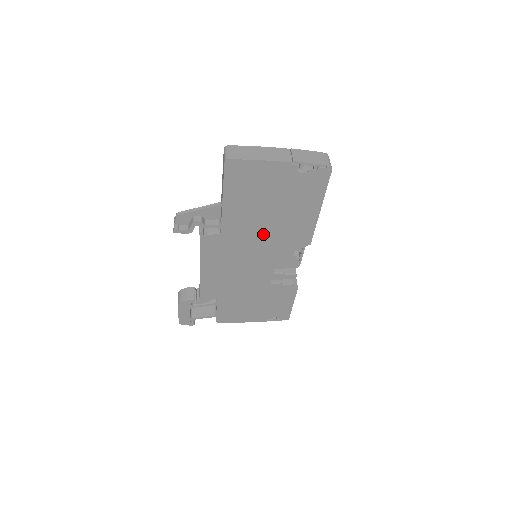
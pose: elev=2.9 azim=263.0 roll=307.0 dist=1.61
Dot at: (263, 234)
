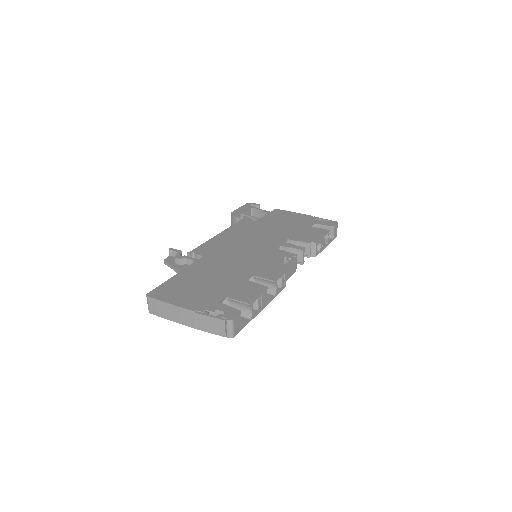
Dot at: occluded
